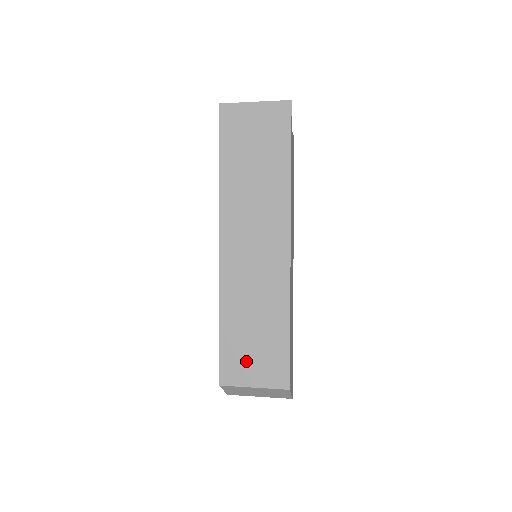
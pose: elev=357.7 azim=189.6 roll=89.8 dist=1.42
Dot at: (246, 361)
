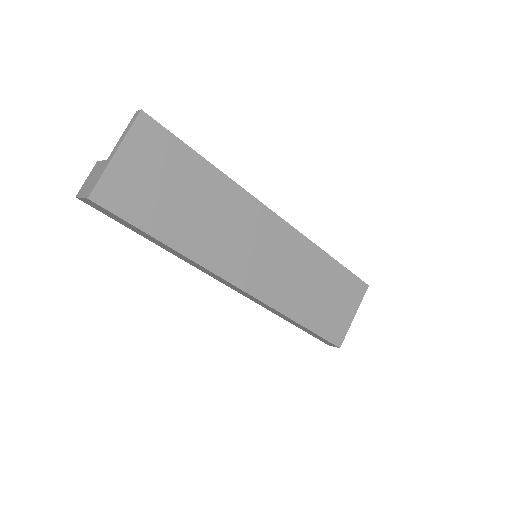
Dot at: (336, 314)
